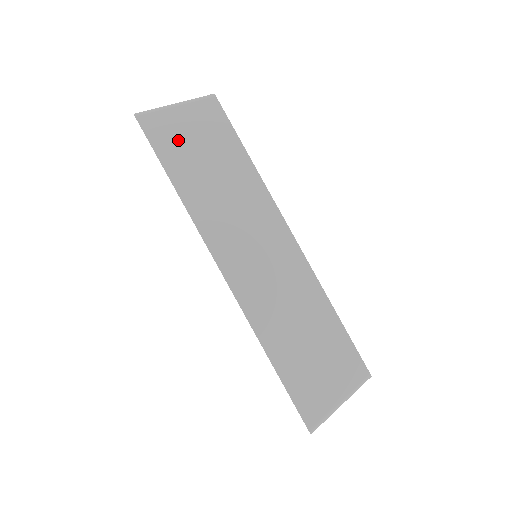
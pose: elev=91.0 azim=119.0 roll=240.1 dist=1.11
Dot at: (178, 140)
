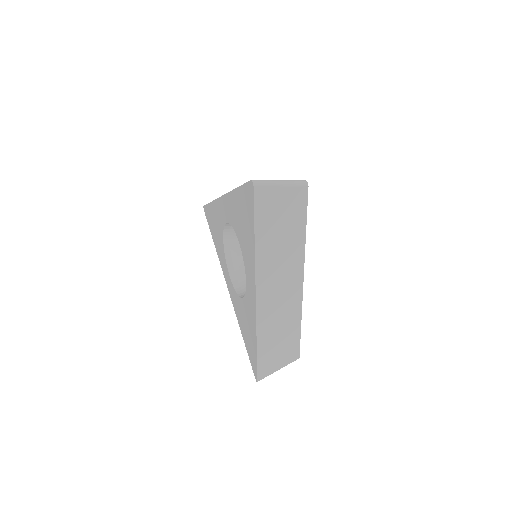
Dot at: occluded
